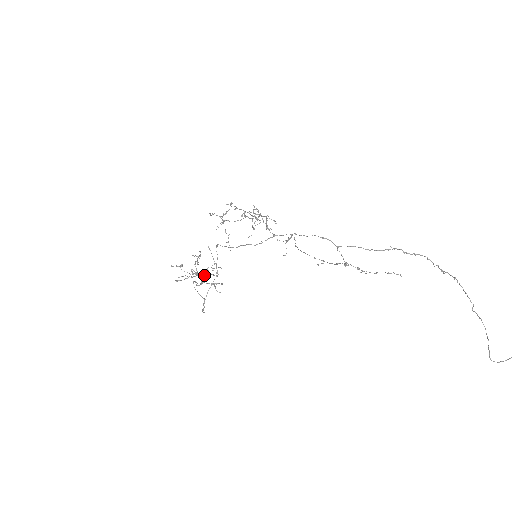
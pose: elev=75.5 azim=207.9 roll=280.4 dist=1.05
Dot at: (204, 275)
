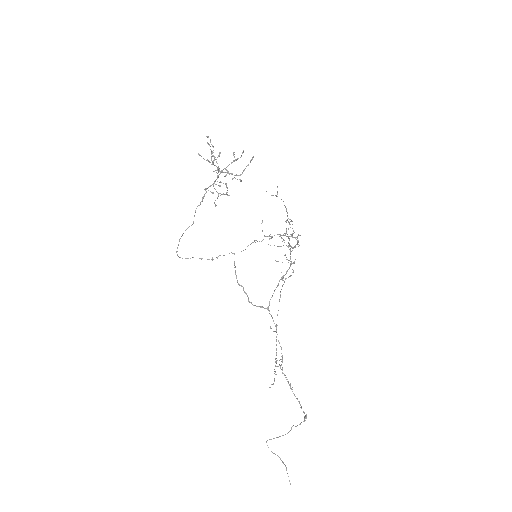
Dot at: (220, 186)
